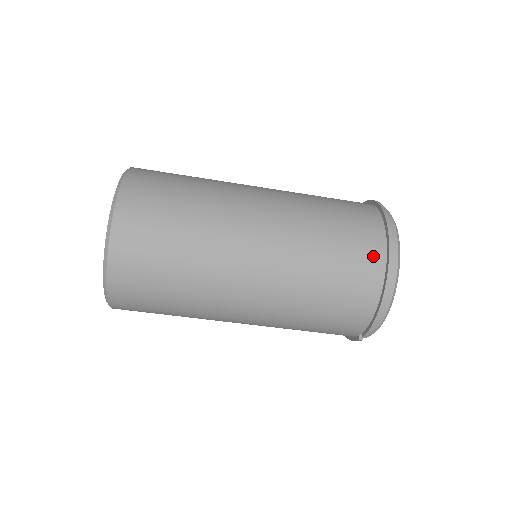
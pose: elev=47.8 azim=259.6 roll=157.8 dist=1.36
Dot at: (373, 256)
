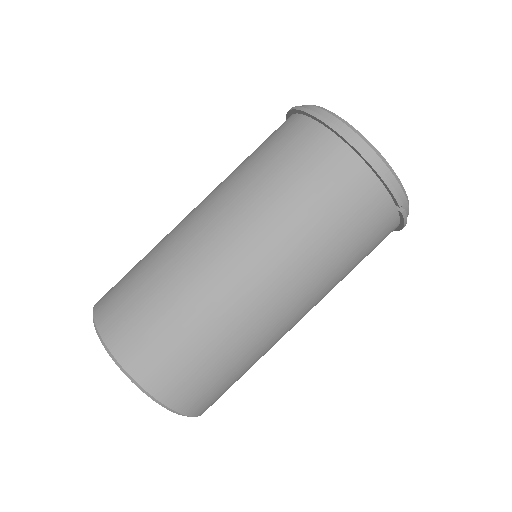
Dot at: (316, 140)
